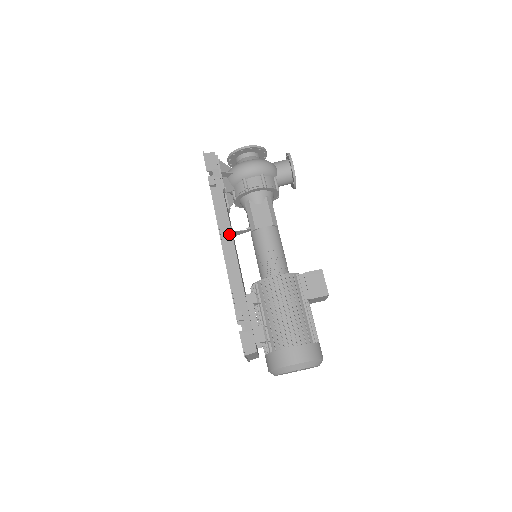
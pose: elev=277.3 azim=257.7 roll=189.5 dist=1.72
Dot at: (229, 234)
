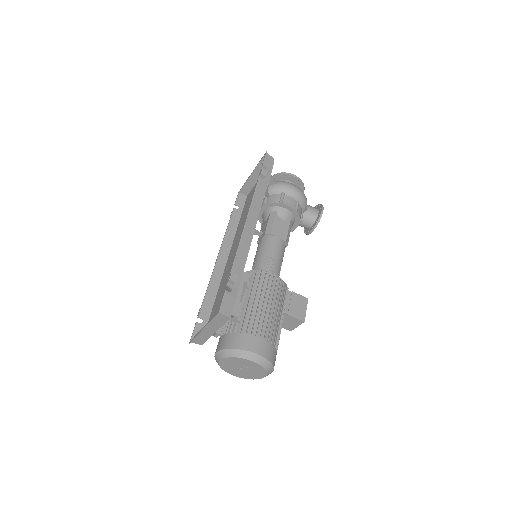
Dot at: (256, 216)
